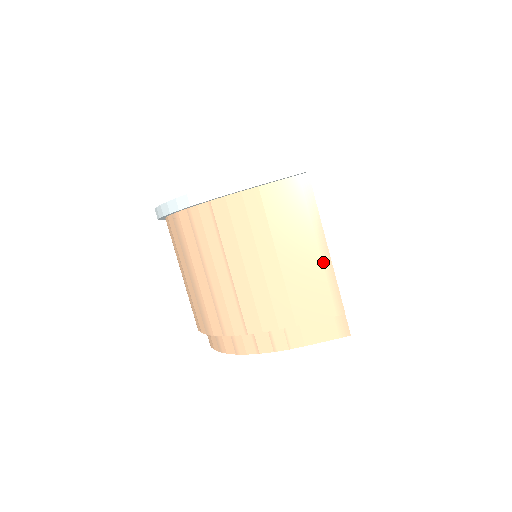
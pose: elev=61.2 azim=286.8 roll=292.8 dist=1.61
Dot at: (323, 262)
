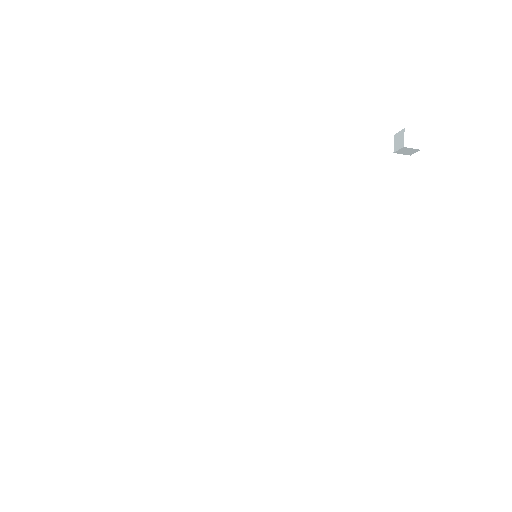
Dot at: occluded
